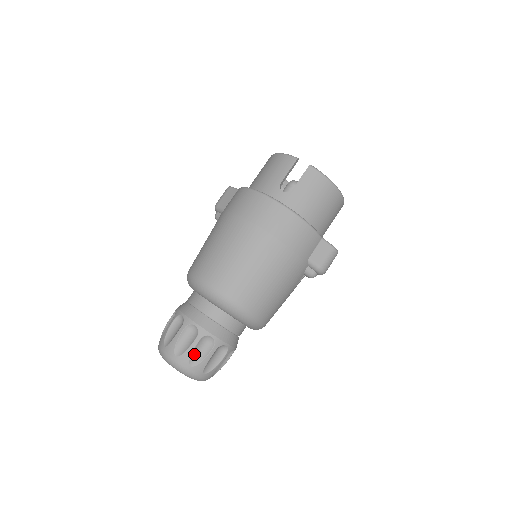
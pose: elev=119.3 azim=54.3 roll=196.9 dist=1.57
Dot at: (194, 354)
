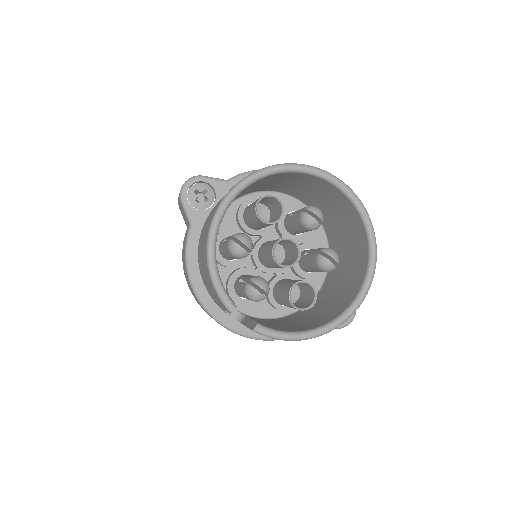
Dot at: occluded
